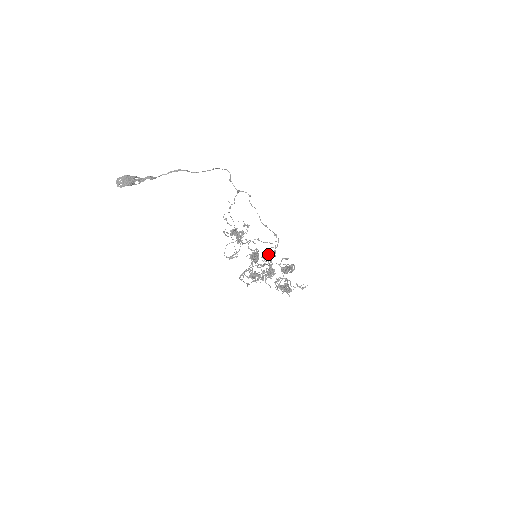
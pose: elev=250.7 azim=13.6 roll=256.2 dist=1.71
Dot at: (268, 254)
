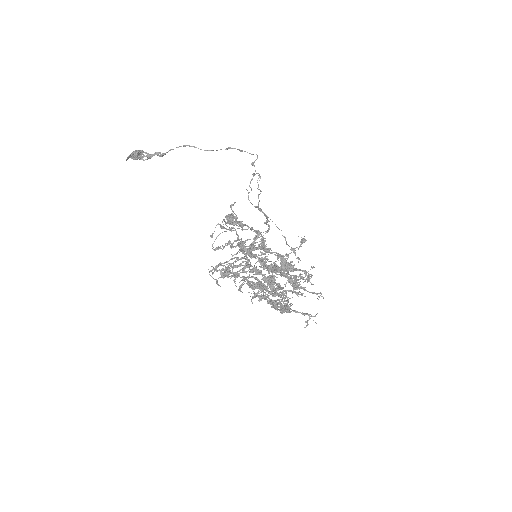
Dot at: occluded
